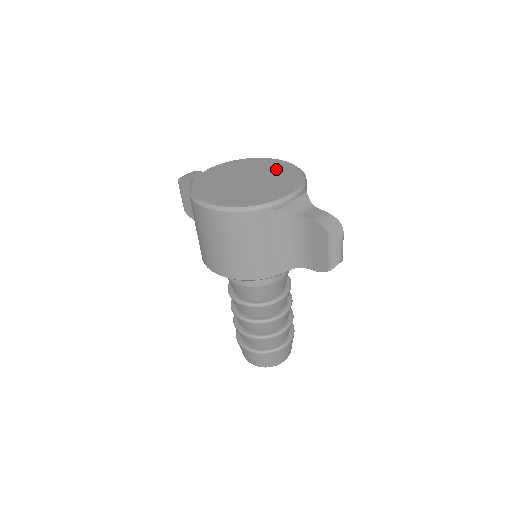
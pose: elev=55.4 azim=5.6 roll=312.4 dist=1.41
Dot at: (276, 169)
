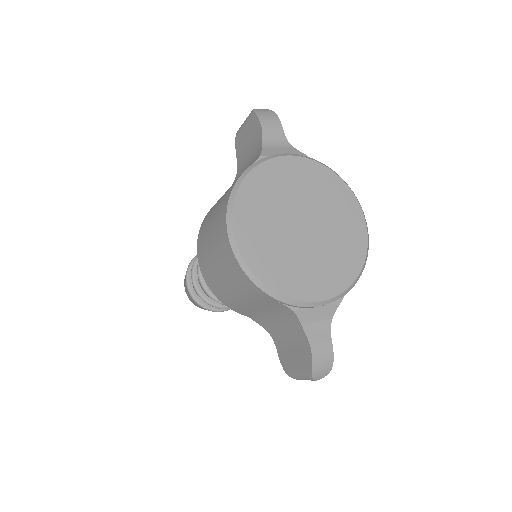
Dot at: (346, 233)
